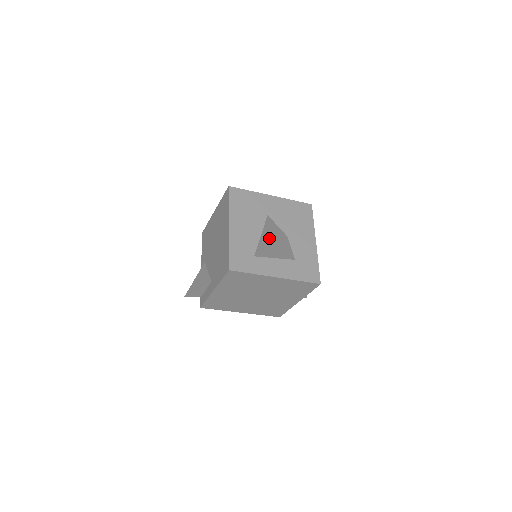
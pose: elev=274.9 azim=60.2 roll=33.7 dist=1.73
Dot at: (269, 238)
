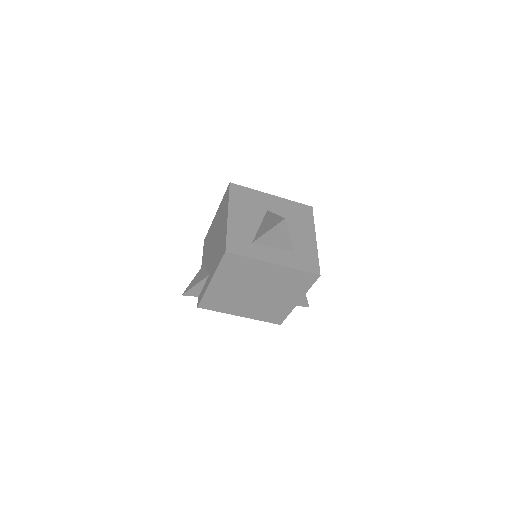
Dot at: (267, 225)
